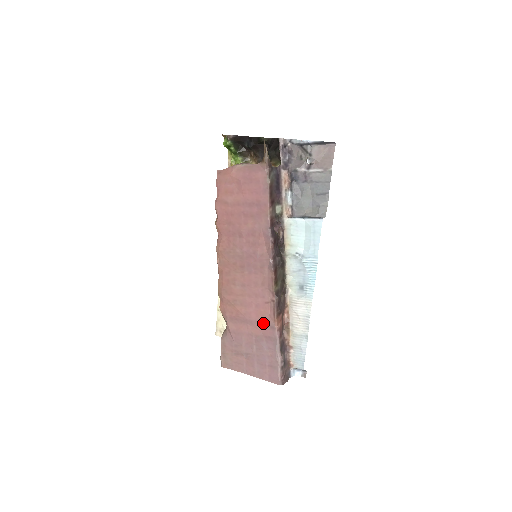
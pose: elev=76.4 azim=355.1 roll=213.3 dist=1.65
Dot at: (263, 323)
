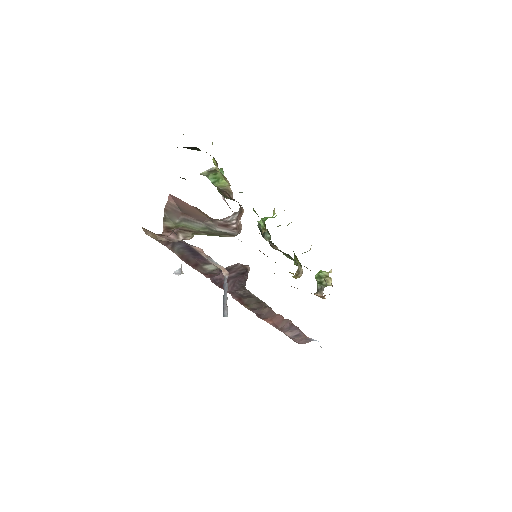
Dot at: occluded
